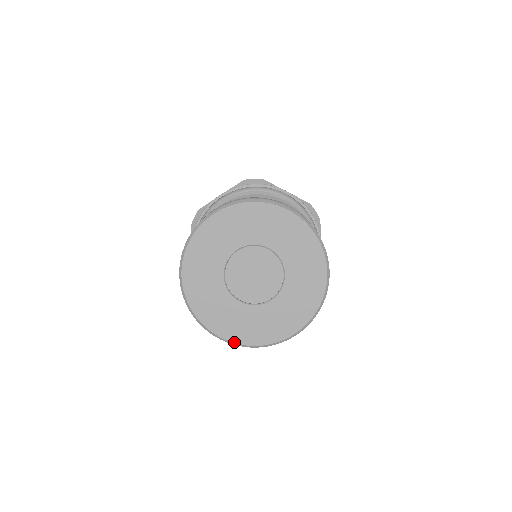
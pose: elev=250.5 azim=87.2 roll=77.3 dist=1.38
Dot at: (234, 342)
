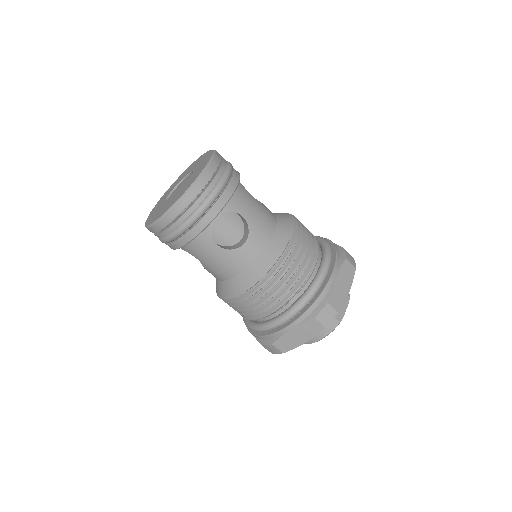
Dot at: (173, 204)
